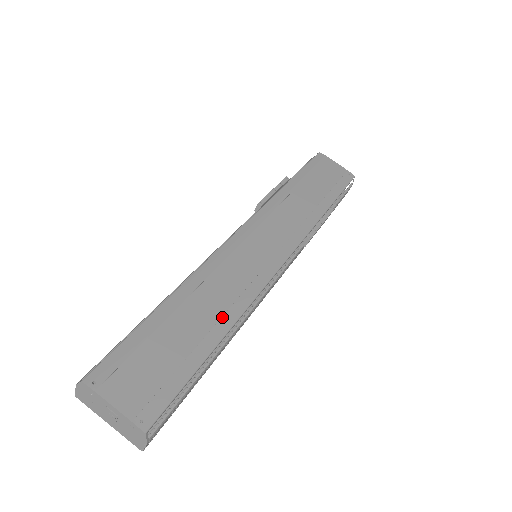
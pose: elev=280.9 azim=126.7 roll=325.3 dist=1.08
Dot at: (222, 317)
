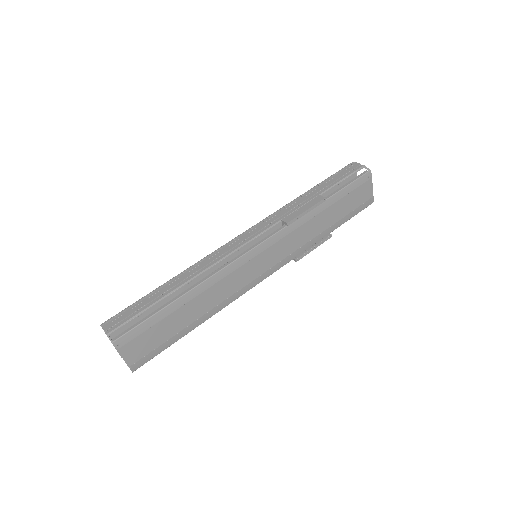
Dot at: (207, 313)
